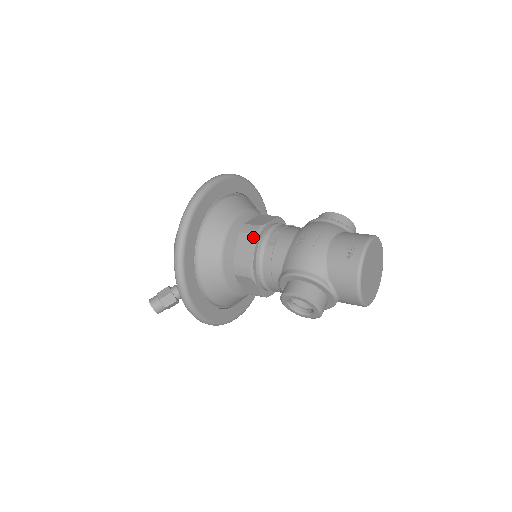
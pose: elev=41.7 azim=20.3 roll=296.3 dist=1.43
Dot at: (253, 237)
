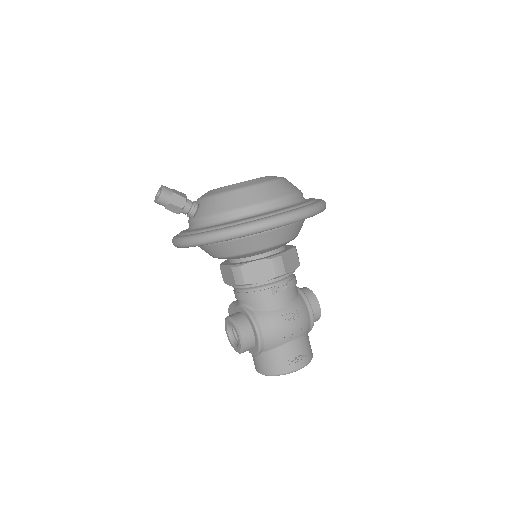
Dot at: (273, 275)
